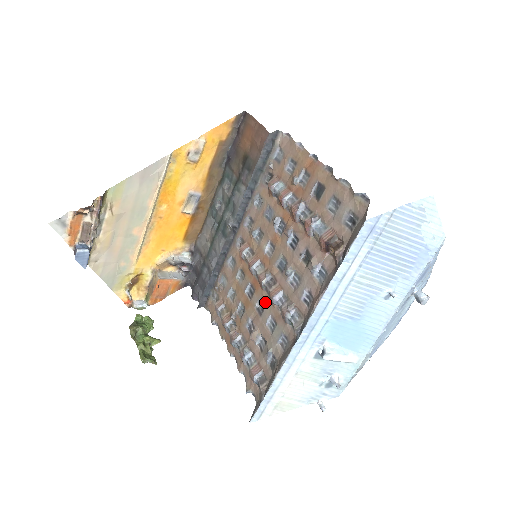
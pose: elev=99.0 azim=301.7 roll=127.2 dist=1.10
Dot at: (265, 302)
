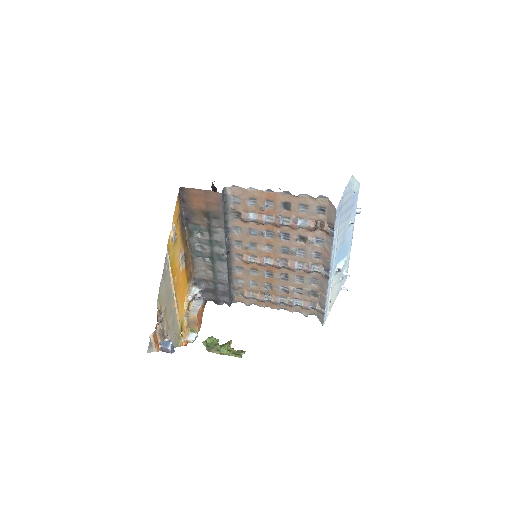
Dot at: (286, 273)
